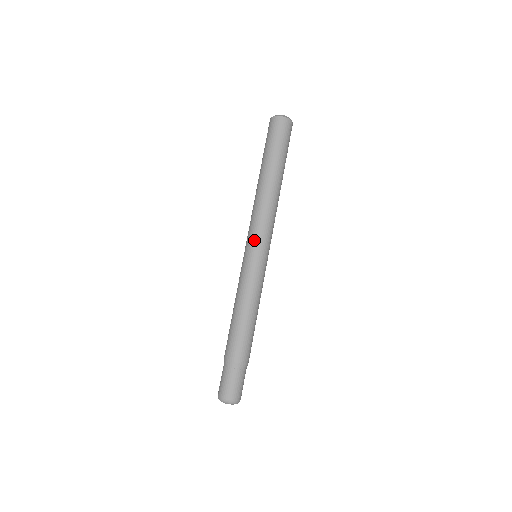
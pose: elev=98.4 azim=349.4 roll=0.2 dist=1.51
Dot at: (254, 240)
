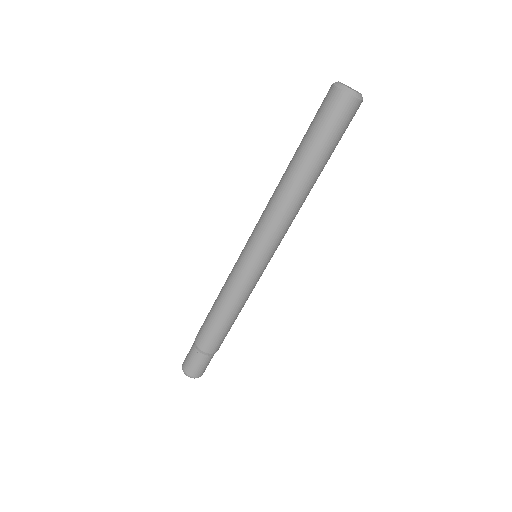
Dot at: (250, 238)
